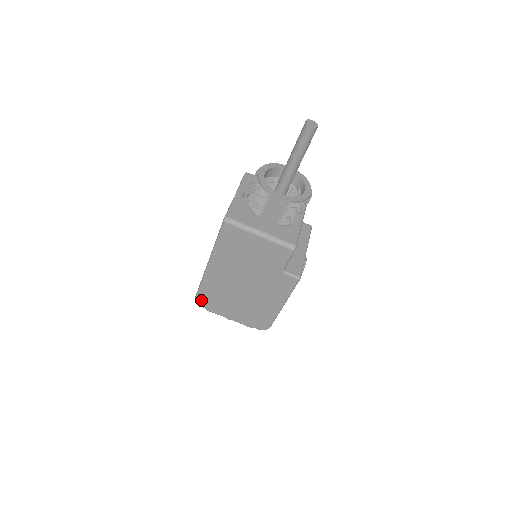
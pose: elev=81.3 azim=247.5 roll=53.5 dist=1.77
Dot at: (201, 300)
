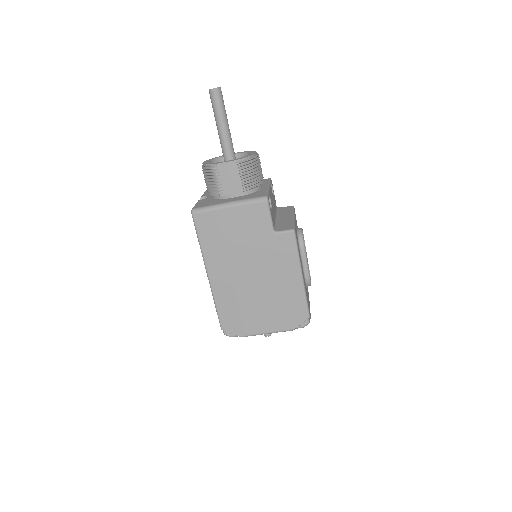
Dot at: (227, 327)
